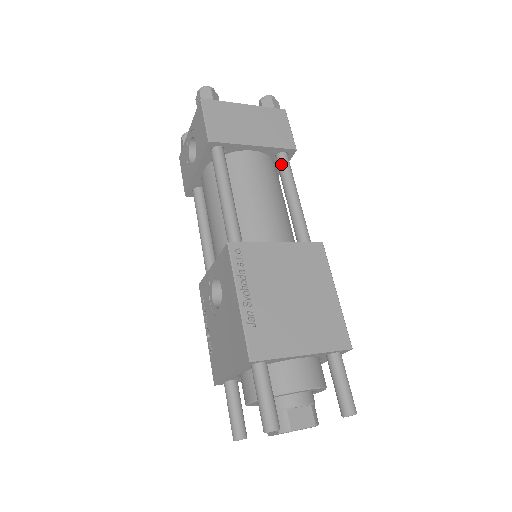
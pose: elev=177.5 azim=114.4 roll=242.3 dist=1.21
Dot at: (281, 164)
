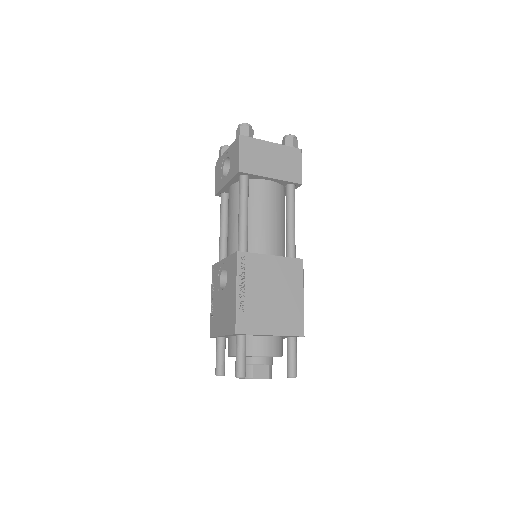
Dot at: (288, 193)
